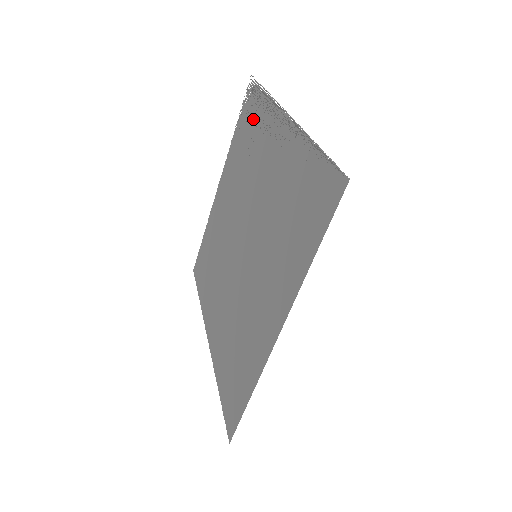
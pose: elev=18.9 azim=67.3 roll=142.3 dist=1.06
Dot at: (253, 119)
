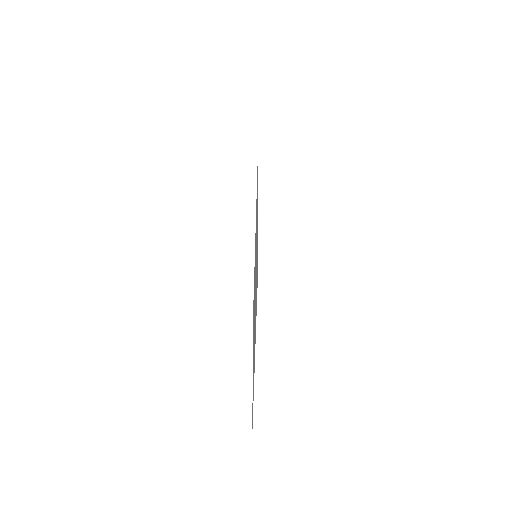
Dot at: occluded
